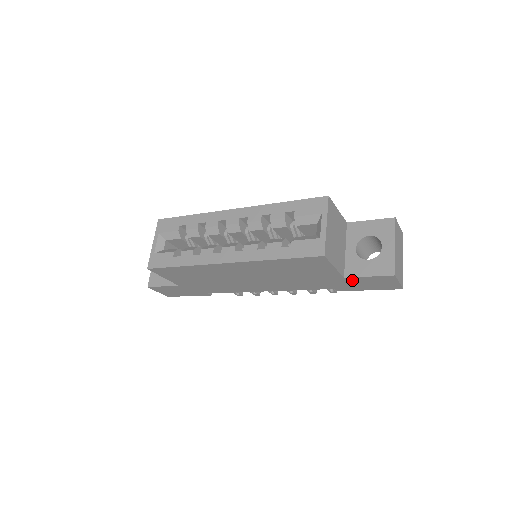
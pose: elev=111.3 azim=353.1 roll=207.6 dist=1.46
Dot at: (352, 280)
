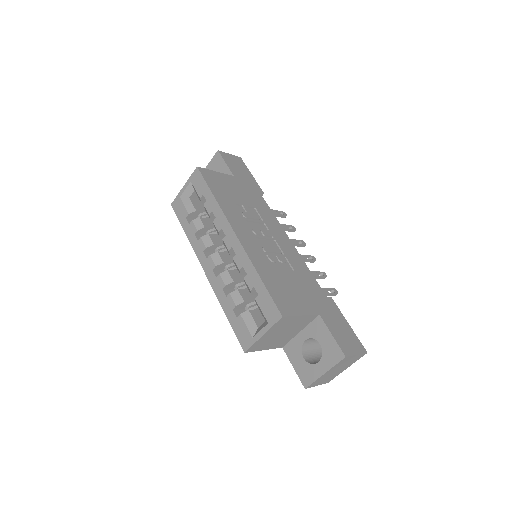
Dot at: occluded
